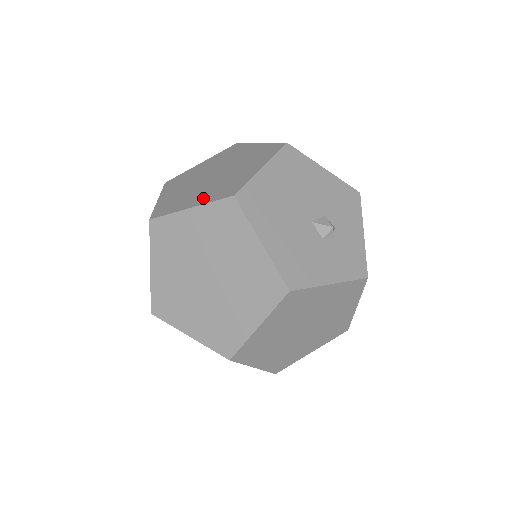
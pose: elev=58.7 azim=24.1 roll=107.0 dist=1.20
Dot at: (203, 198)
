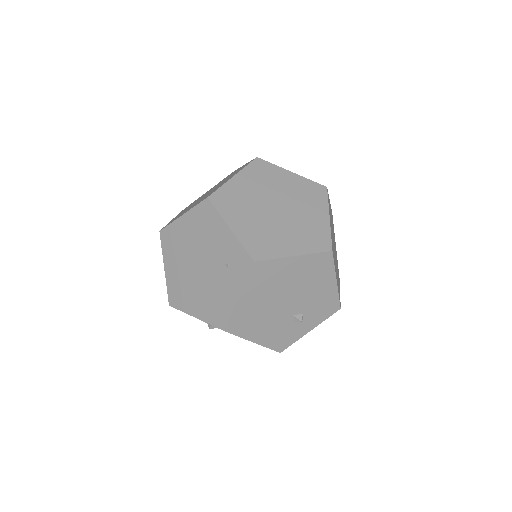
Dot at: (233, 175)
